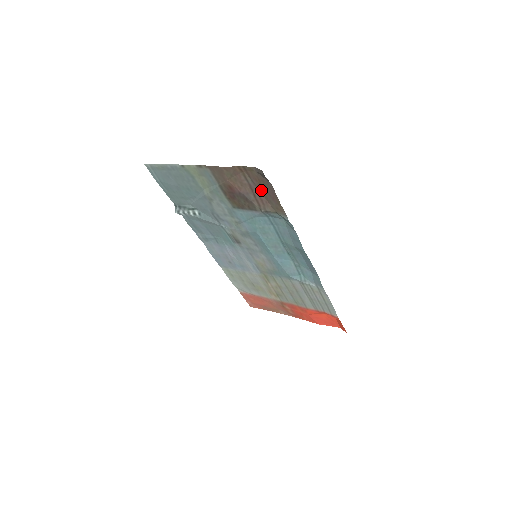
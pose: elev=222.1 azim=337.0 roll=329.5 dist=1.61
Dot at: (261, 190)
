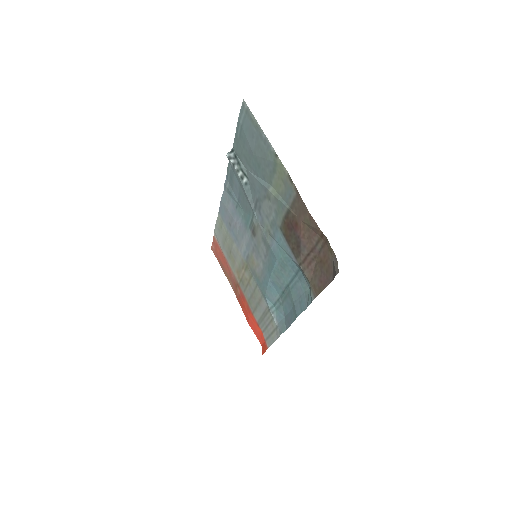
Dot at: (319, 262)
